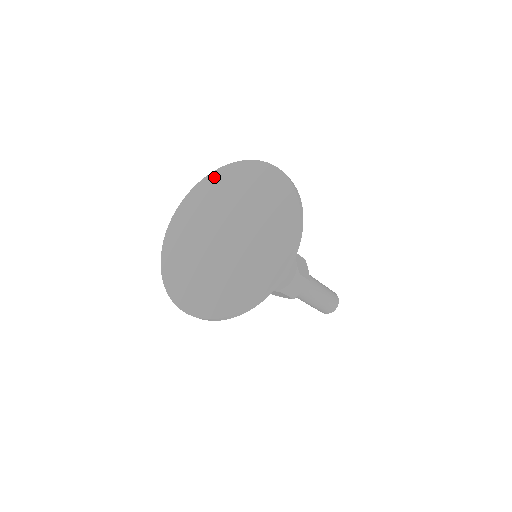
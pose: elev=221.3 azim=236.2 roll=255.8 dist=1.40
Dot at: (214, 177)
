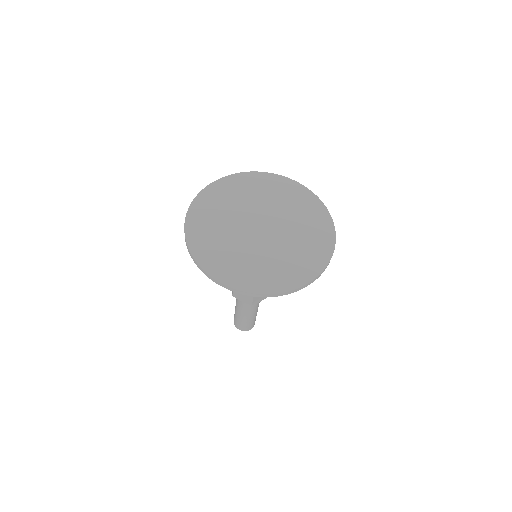
Dot at: (254, 176)
